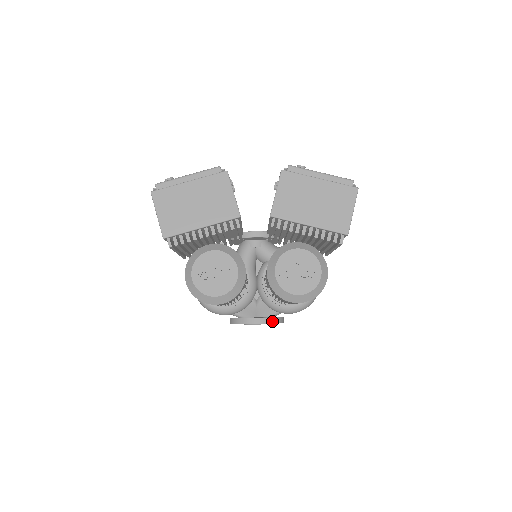
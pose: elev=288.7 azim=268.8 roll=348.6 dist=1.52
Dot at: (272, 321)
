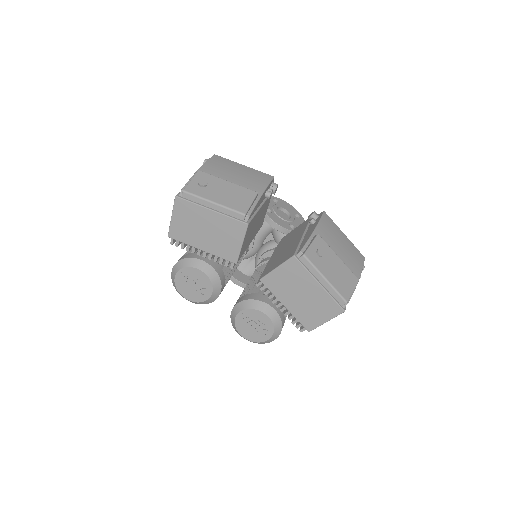
Dot at: occluded
